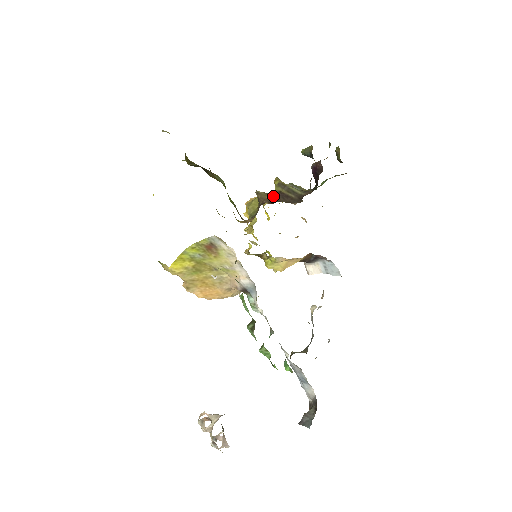
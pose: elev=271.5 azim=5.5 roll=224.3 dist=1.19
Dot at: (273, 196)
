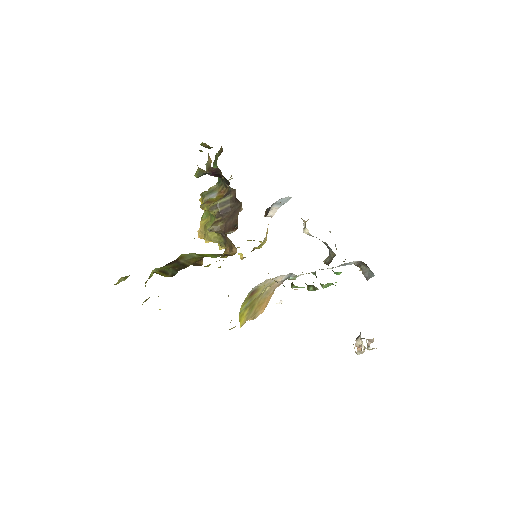
Dot at: (219, 220)
